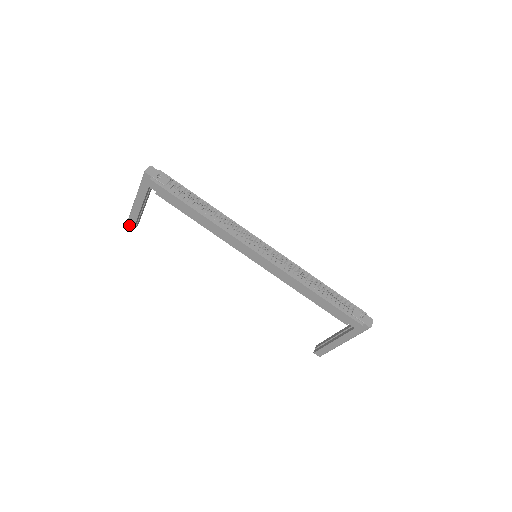
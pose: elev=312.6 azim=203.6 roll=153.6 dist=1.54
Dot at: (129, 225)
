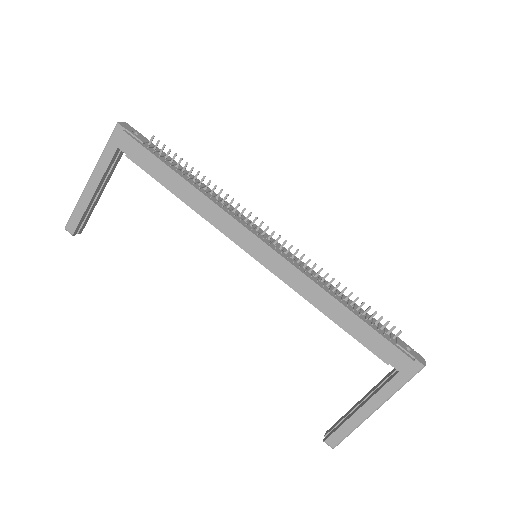
Dot at: (70, 225)
